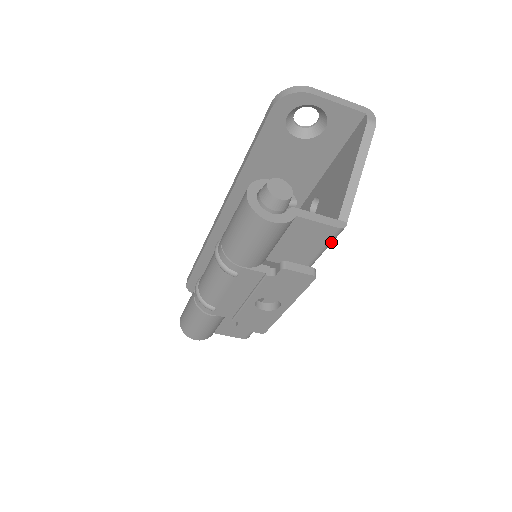
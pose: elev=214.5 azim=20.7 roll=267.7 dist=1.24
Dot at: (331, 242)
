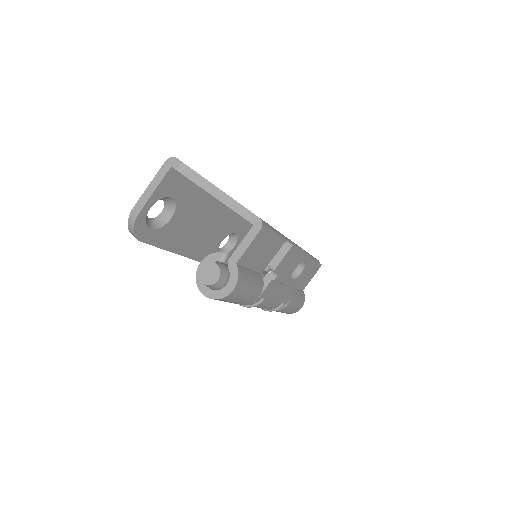
Dot at: (270, 230)
